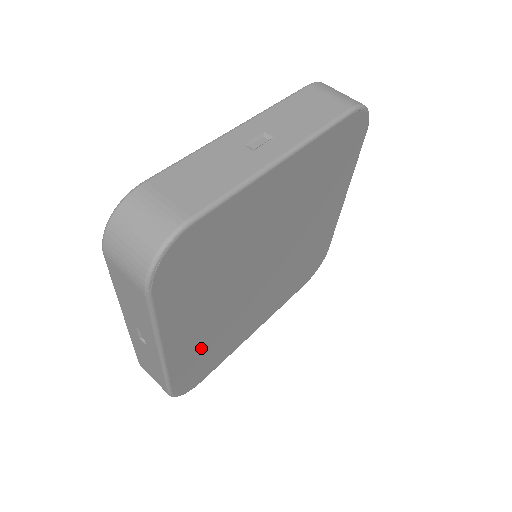
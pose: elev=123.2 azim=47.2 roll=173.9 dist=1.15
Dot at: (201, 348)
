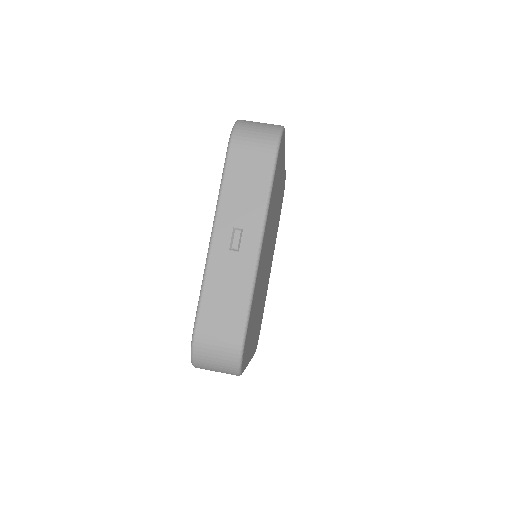
Dot at: occluded
